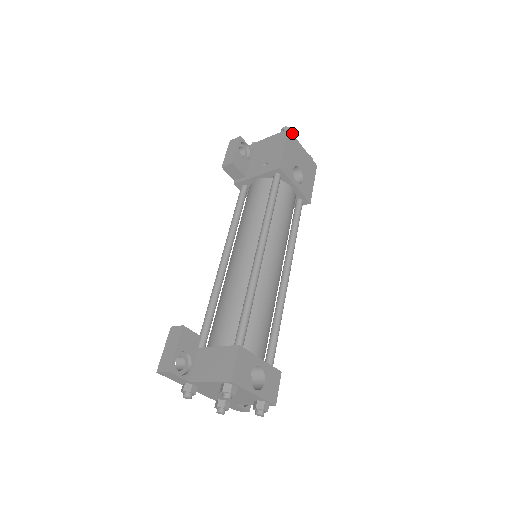
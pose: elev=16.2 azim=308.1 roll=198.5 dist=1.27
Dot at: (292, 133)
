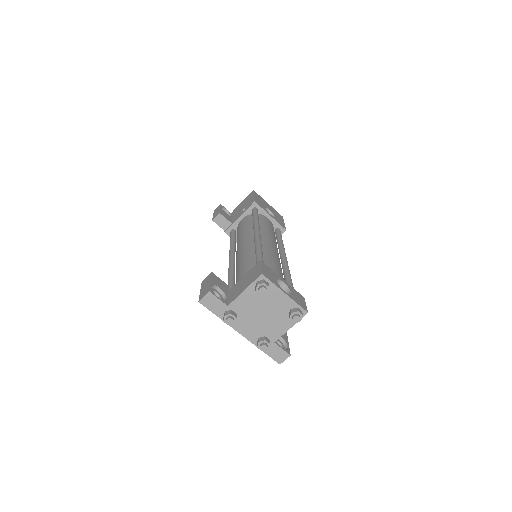
Dot at: occluded
